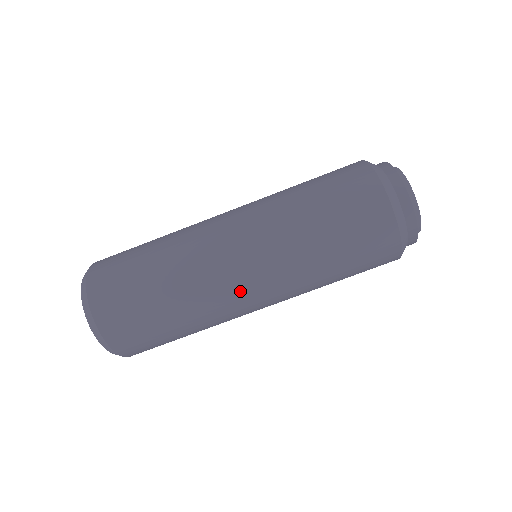
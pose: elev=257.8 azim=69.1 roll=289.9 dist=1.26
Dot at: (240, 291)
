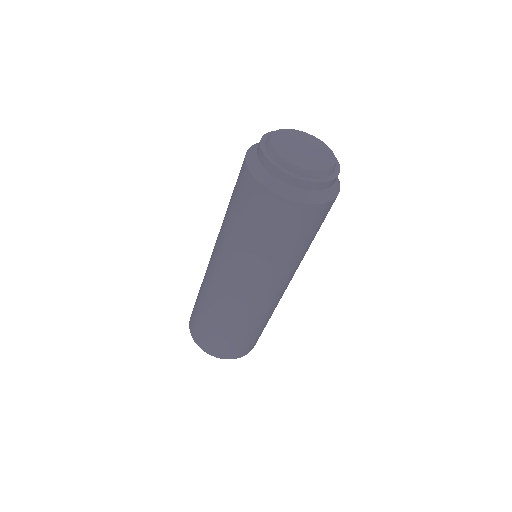
Dot at: (247, 299)
